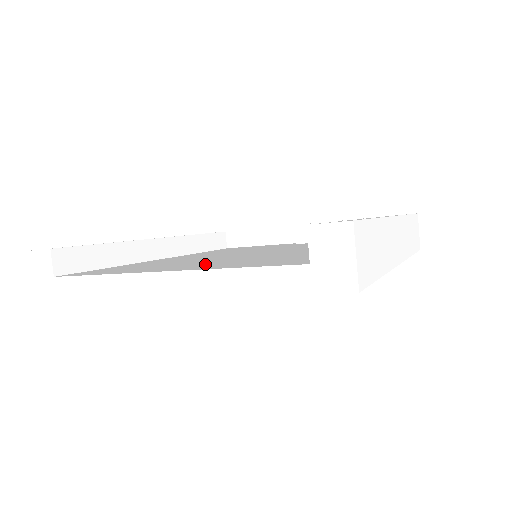
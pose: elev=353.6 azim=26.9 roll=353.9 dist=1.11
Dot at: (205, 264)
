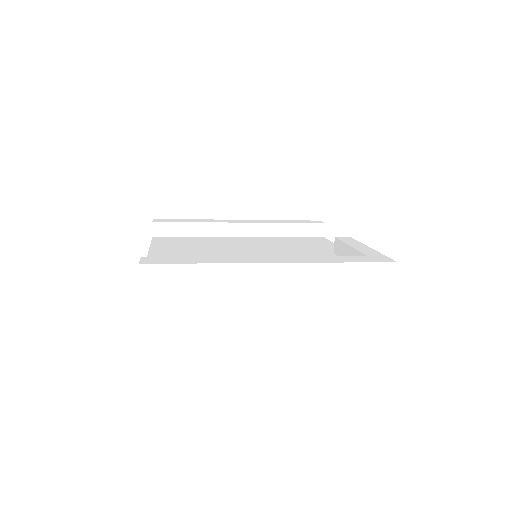
Dot at: (177, 255)
